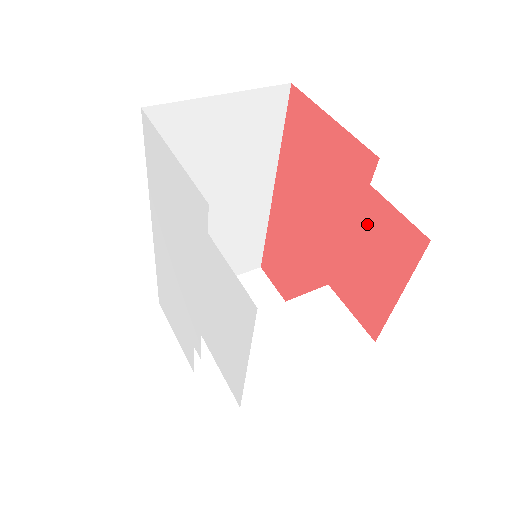
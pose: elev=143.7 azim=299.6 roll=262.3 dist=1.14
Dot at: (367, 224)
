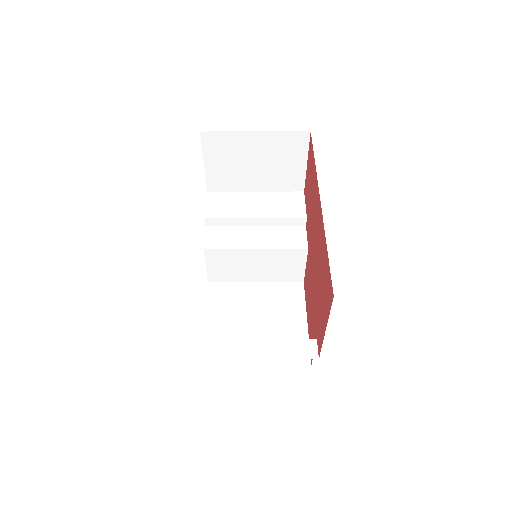
Dot at: (313, 320)
